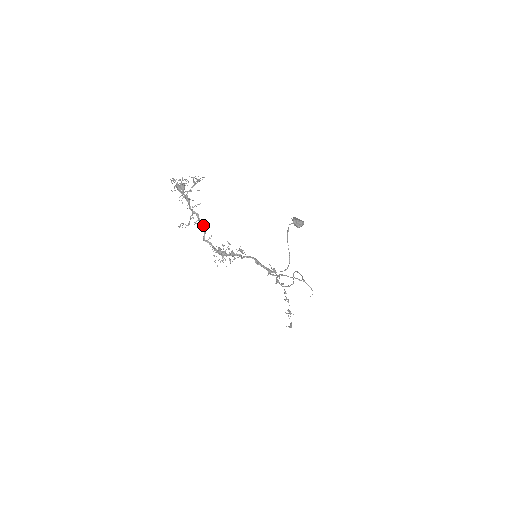
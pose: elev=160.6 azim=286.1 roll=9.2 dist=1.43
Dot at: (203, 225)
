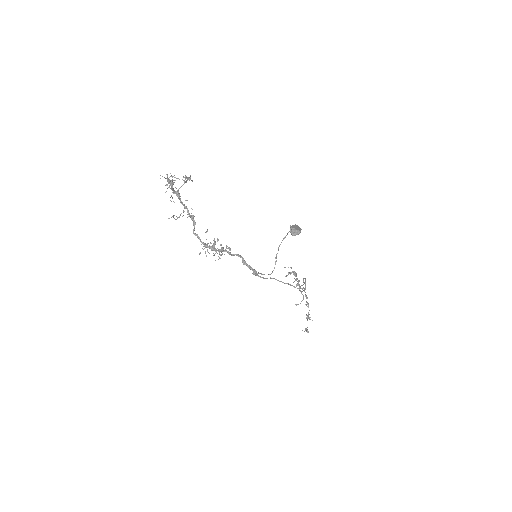
Dot at: occluded
